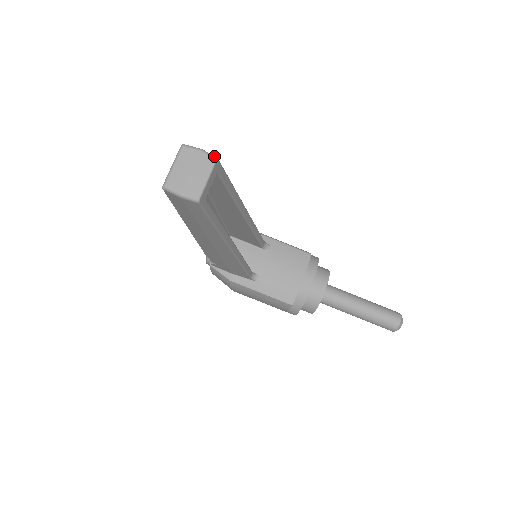
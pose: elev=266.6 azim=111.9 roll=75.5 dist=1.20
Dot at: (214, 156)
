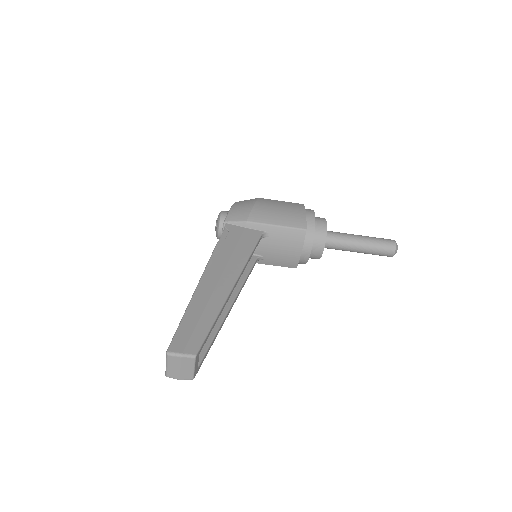
Dot at: (193, 356)
